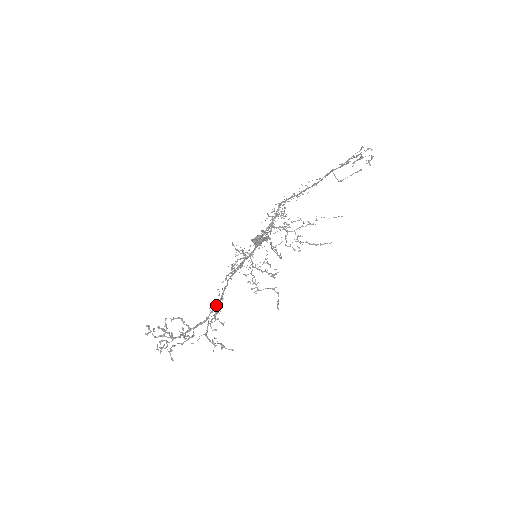
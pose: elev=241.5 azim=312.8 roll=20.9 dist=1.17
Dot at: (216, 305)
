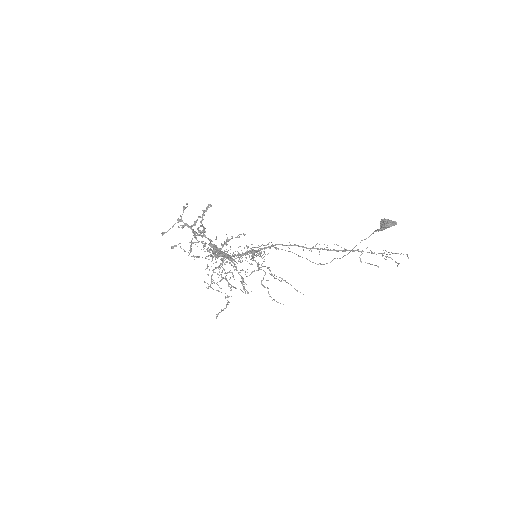
Dot at: occluded
